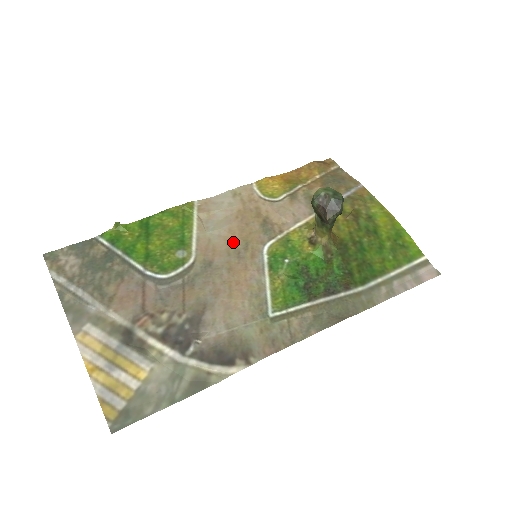
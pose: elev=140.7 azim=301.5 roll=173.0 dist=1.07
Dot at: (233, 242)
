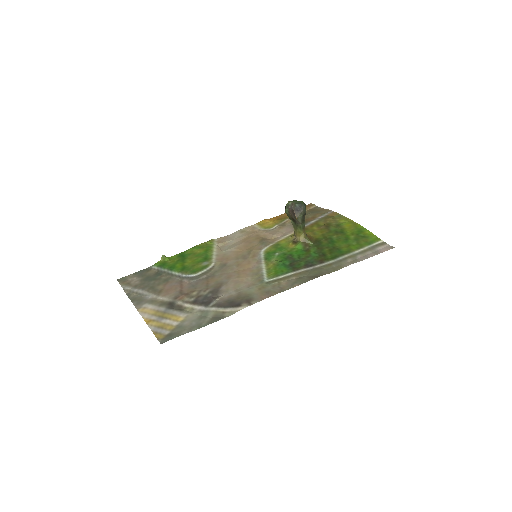
Dot at: (240, 252)
